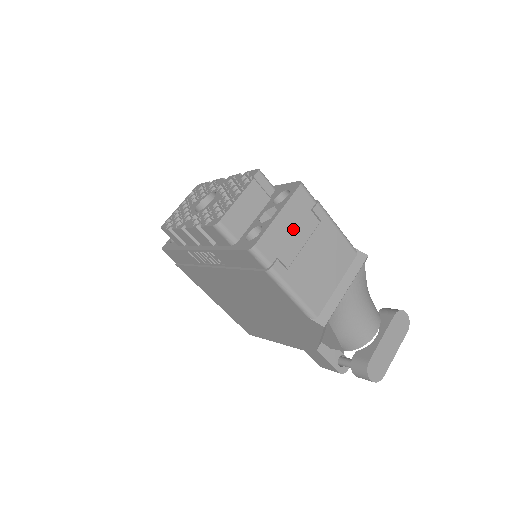
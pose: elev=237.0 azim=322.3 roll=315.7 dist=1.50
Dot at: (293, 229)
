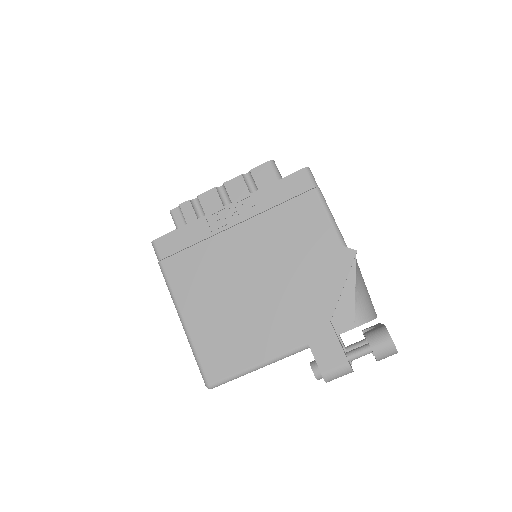
Dot at: occluded
